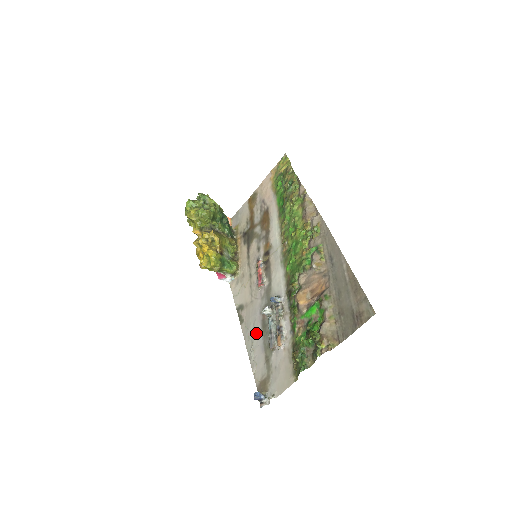
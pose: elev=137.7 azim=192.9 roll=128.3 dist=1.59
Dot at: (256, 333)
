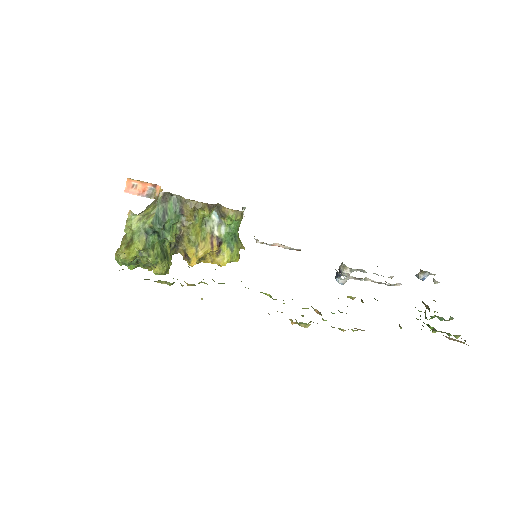
Dot at: occluded
